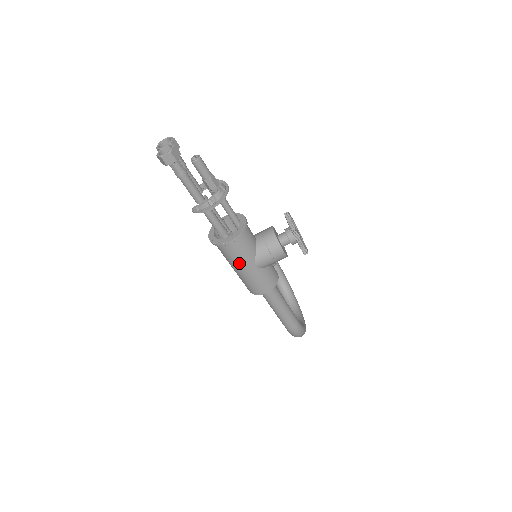
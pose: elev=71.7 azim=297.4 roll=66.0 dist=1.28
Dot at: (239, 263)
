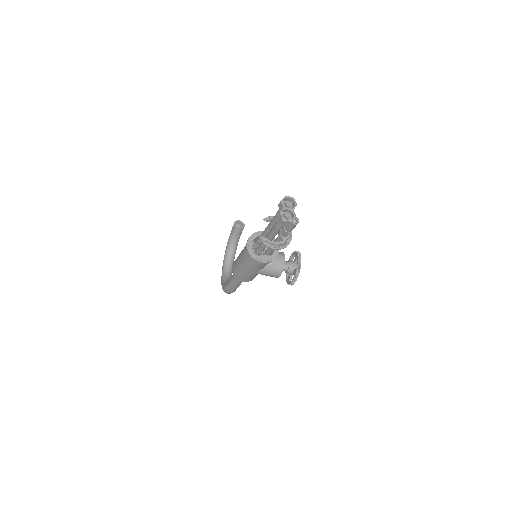
Dot at: (250, 267)
